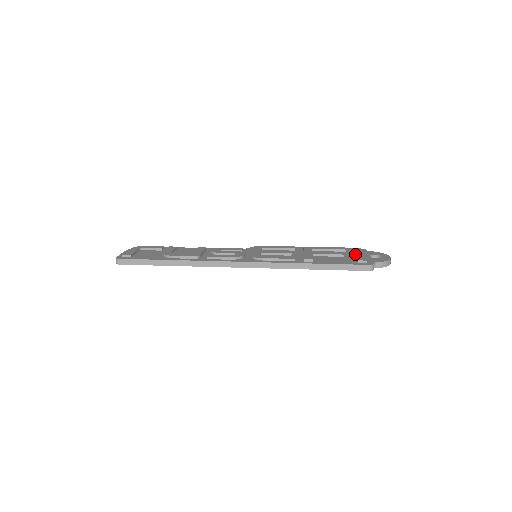
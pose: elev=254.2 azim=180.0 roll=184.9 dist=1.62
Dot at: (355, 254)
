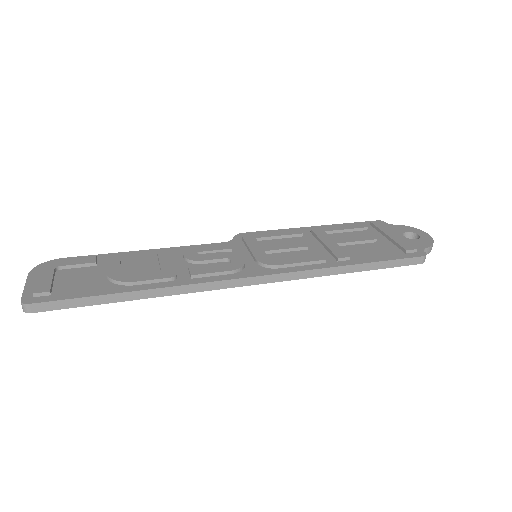
Dot at: (389, 236)
